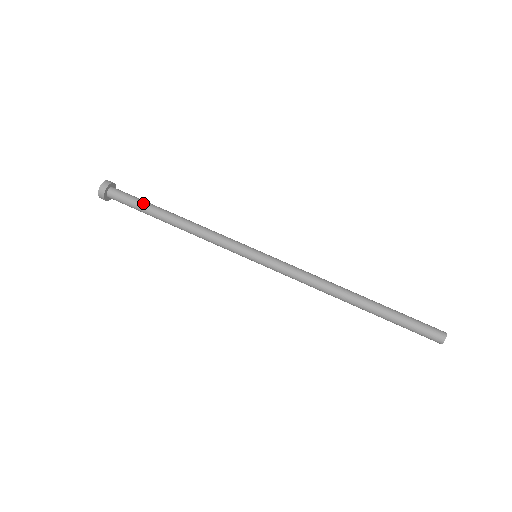
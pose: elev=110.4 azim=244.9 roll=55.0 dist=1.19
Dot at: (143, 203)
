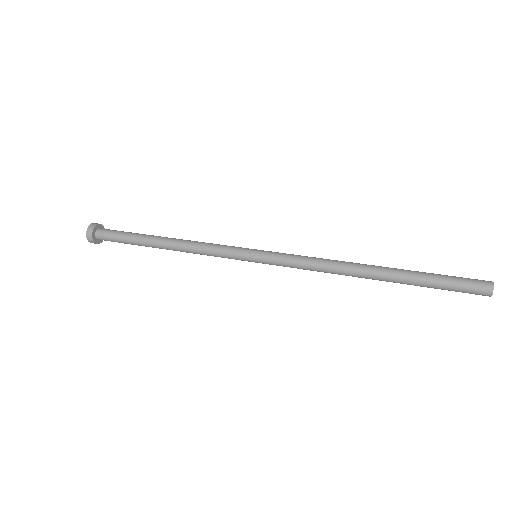
Dot at: (133, 233)
